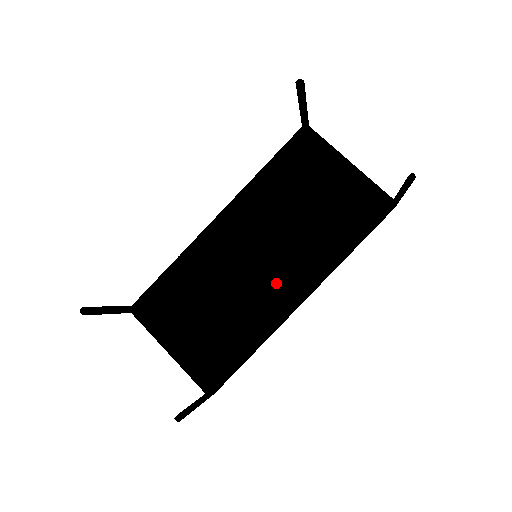
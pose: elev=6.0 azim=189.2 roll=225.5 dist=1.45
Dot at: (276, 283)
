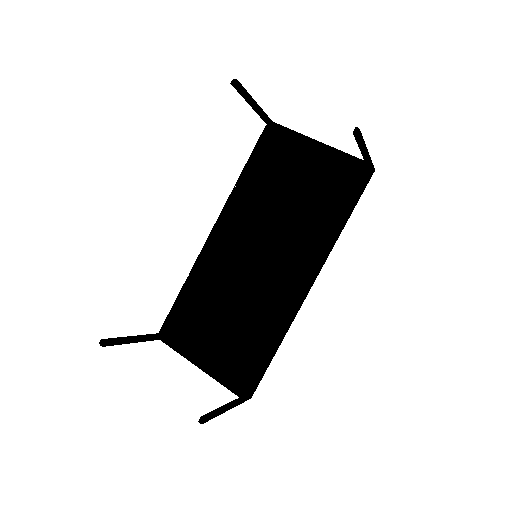
Dot at: (279, 276)
